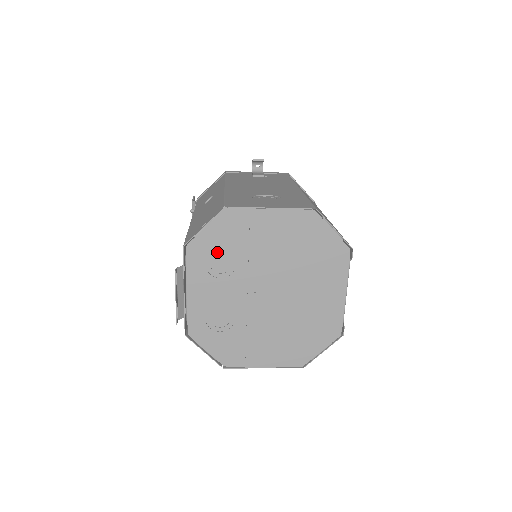
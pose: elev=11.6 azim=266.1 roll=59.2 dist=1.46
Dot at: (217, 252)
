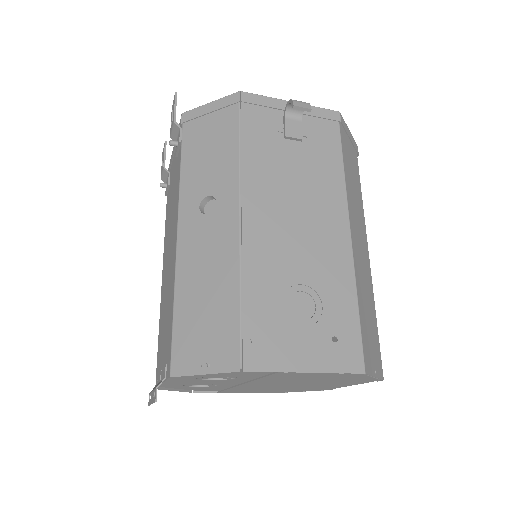
Dot at: (215, 375)
